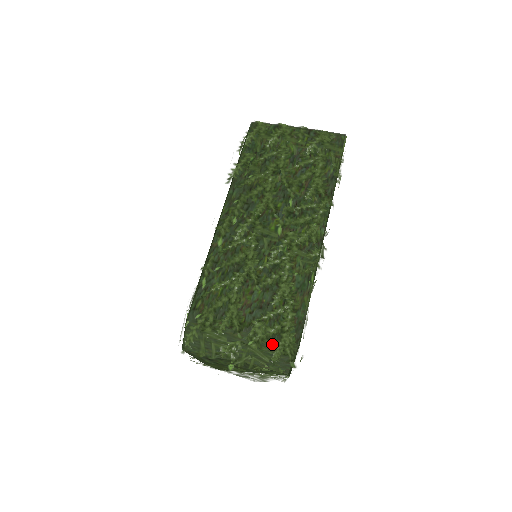
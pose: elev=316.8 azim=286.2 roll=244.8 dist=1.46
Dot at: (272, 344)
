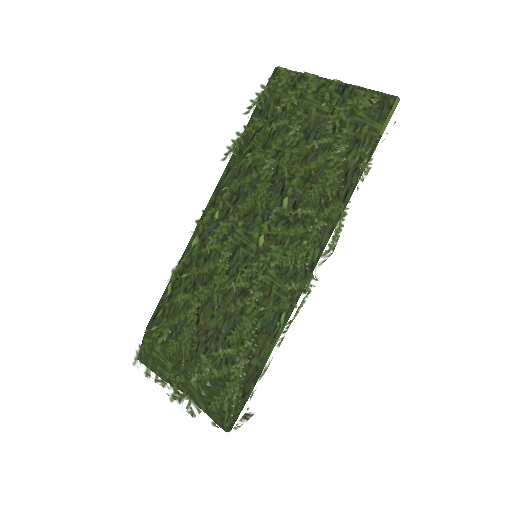
Dot at: (213, 391)
